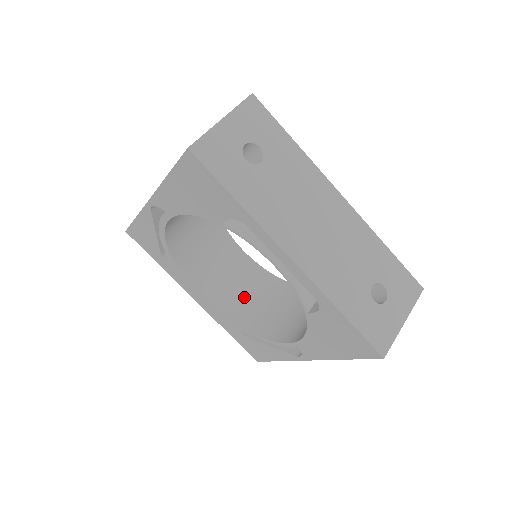
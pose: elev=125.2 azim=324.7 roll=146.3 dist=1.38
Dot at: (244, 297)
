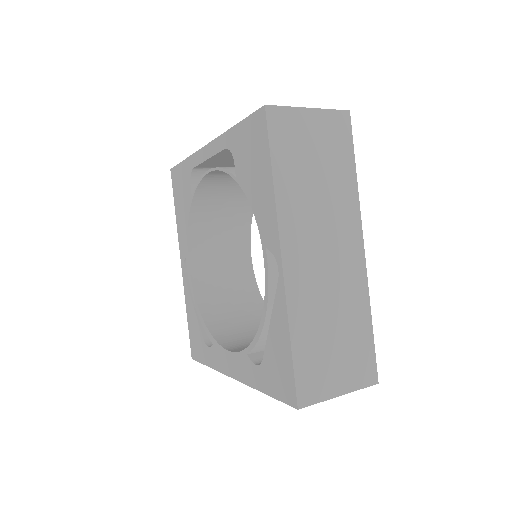
Dot at: occluded
